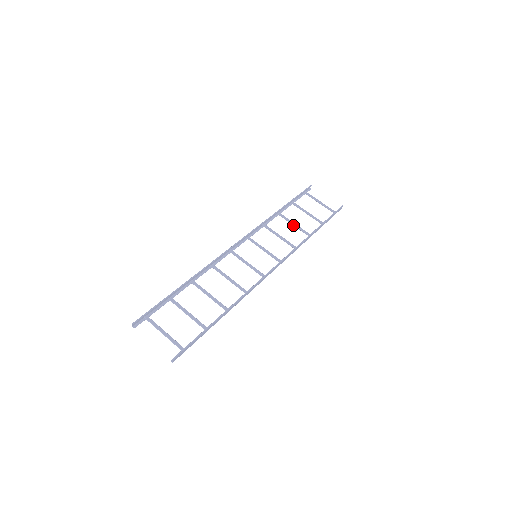
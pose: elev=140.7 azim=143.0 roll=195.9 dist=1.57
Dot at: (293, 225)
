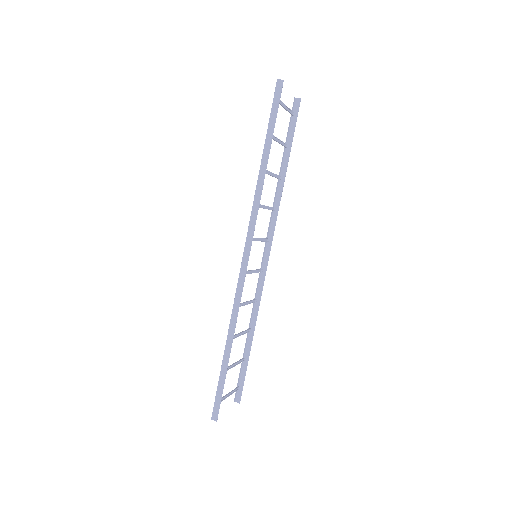
Dot at: occluded
